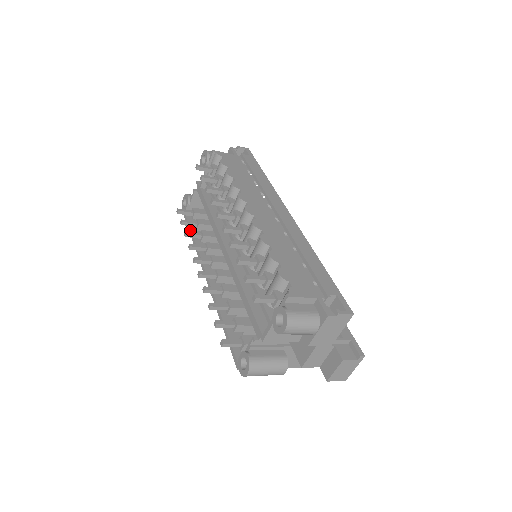
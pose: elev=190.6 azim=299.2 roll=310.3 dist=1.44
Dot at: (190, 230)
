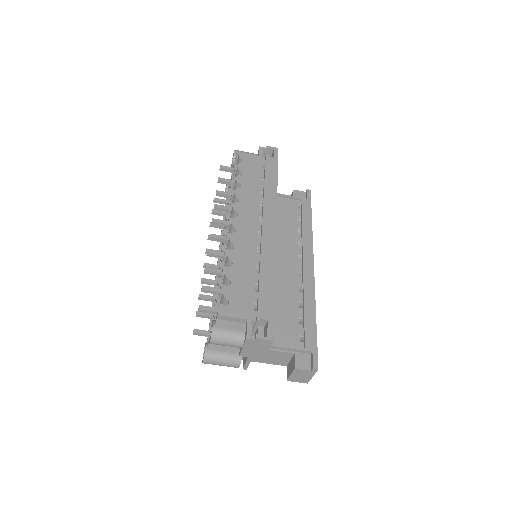
Dot at: (223, 218)
